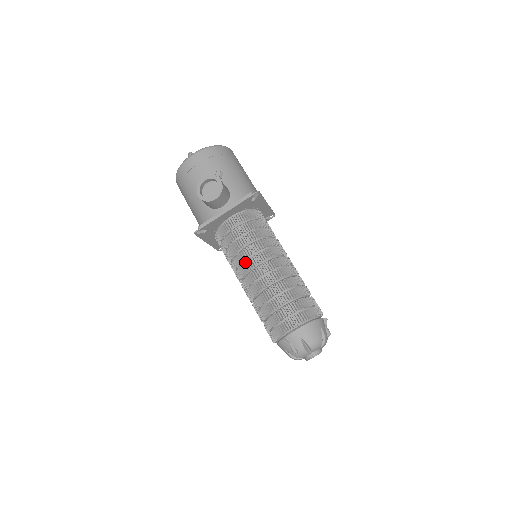
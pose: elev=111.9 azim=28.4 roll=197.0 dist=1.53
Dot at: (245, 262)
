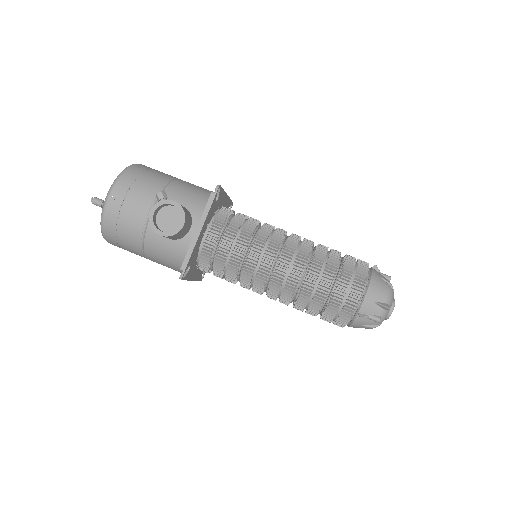
Dot at: (259, 269)
